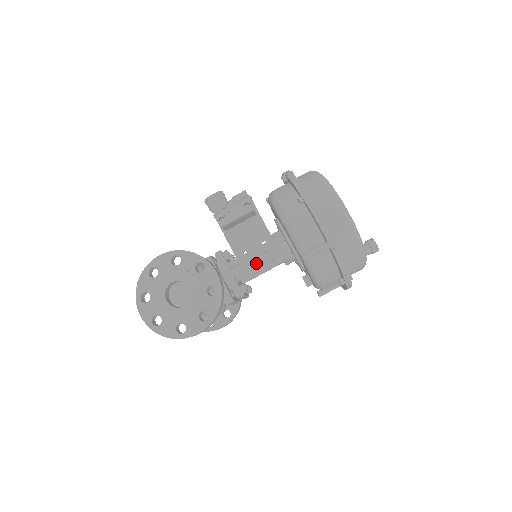
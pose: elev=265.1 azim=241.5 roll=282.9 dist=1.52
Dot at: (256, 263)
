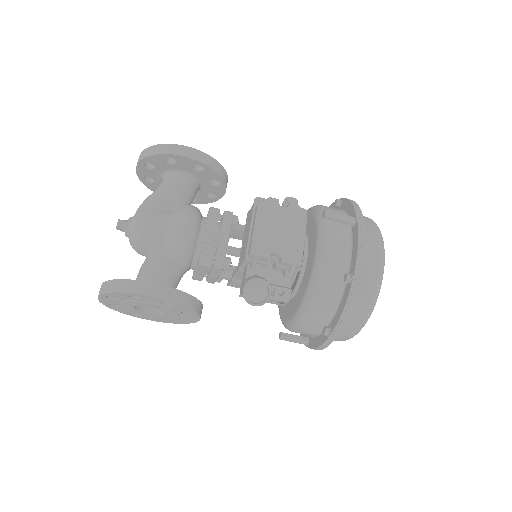
Dot at: occluded
